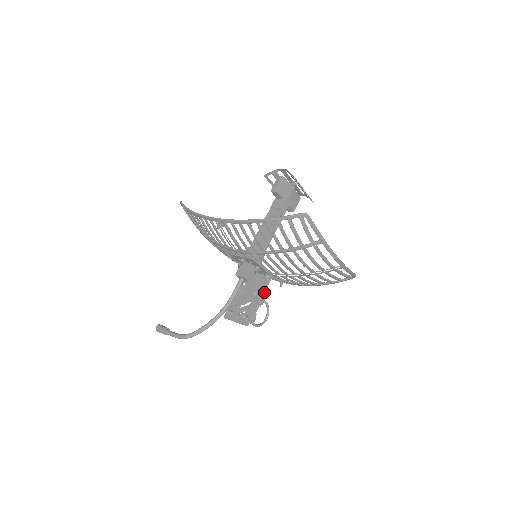
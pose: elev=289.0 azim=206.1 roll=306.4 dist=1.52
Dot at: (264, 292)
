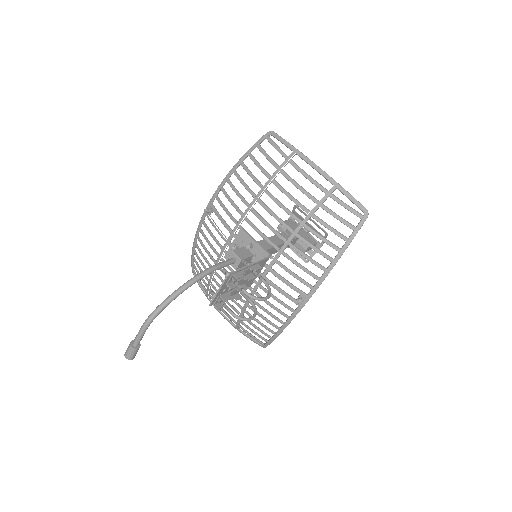
Dot at: (258, 262)
